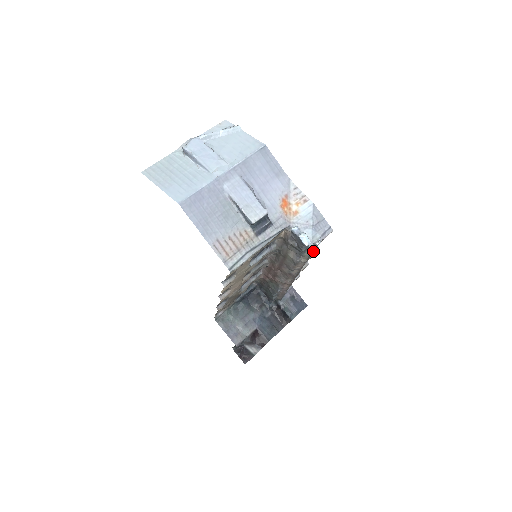
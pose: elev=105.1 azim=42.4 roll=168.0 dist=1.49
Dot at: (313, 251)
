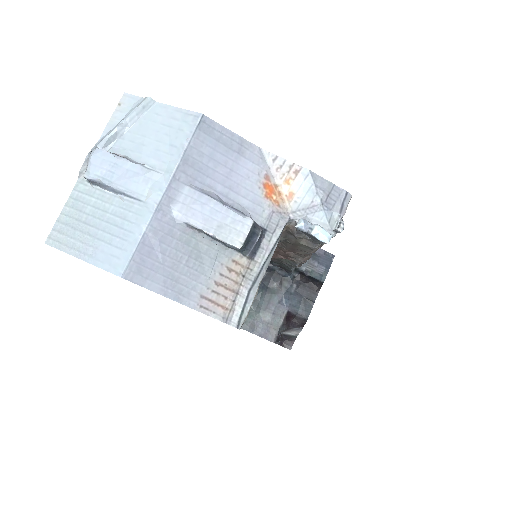
Dot at: occluded
